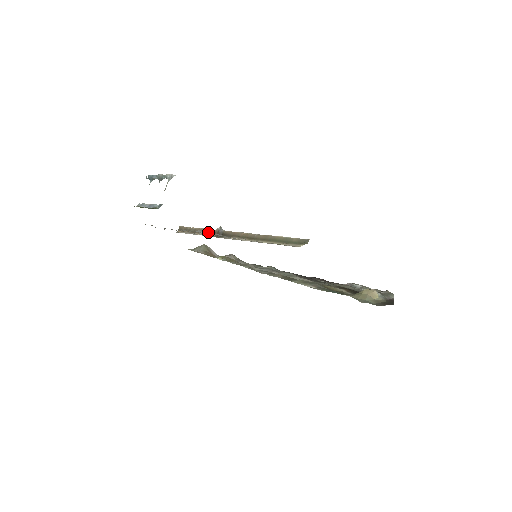
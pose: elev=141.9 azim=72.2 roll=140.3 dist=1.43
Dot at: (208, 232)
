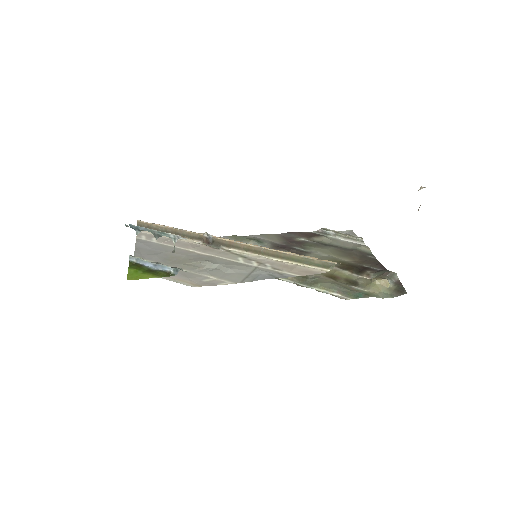
Dot at: (189, 235)
